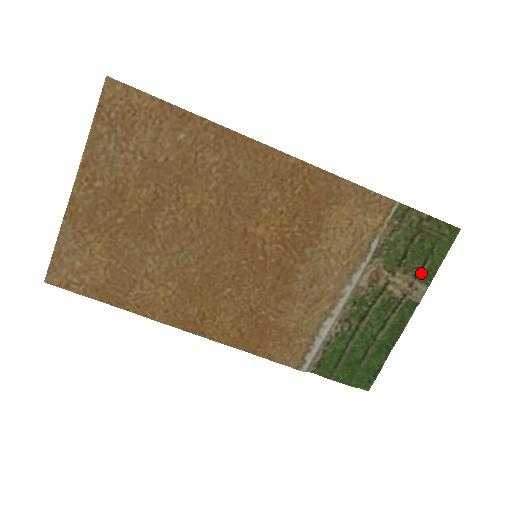
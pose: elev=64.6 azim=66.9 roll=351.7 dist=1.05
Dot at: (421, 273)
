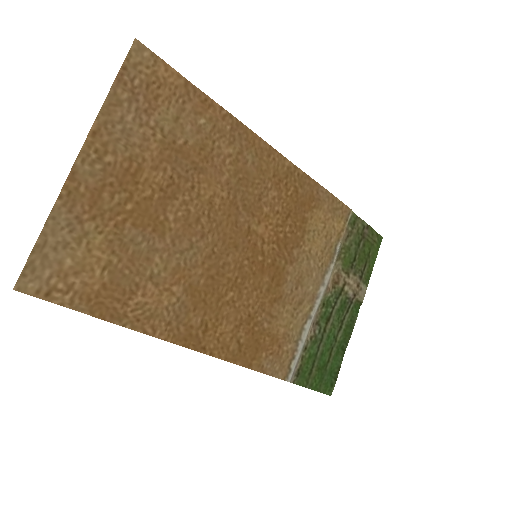
Dot at: (363, 275)
